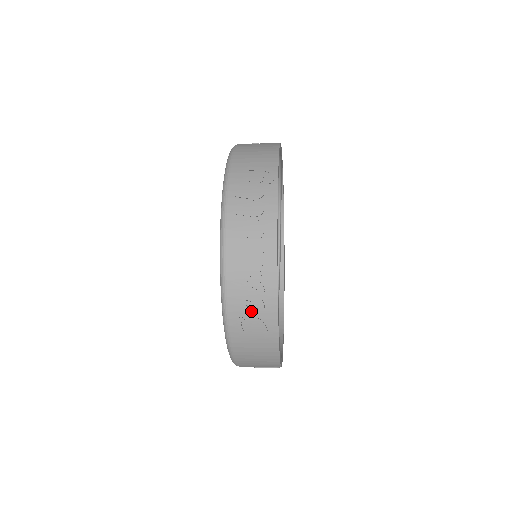
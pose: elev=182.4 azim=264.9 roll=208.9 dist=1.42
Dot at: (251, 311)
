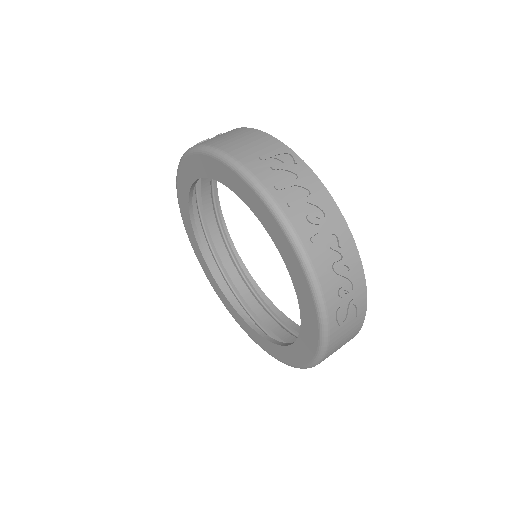
Dot at: (347, 296)
